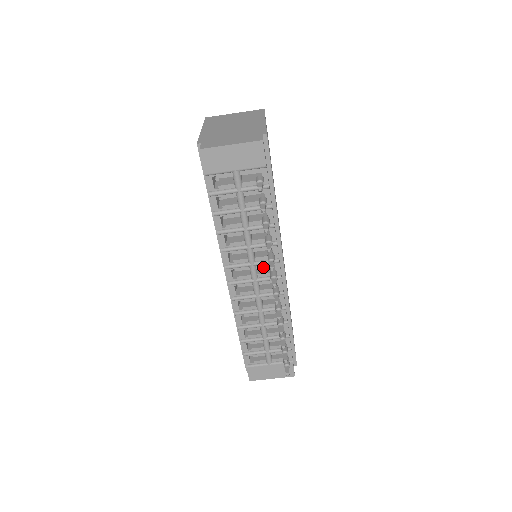
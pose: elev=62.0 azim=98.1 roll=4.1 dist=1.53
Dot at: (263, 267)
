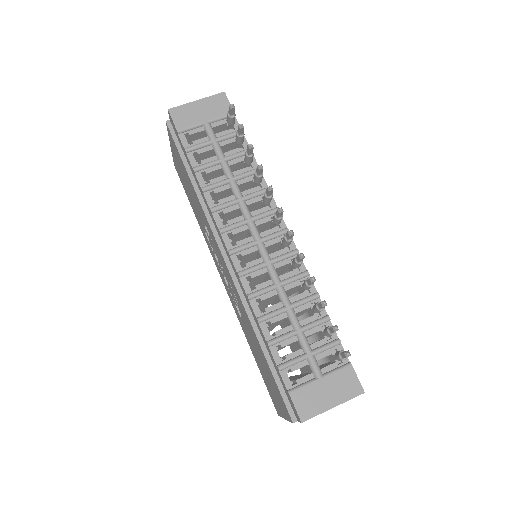
Dot at: (263, 222)
